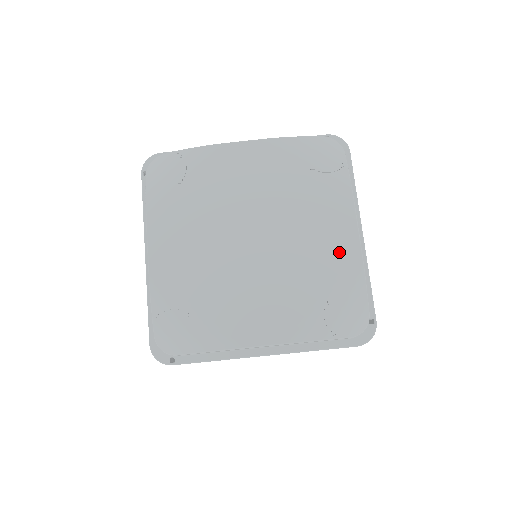
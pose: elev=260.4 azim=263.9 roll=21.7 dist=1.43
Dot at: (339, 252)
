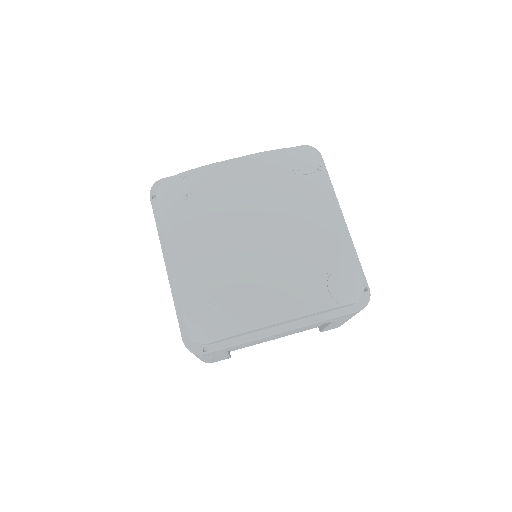
Dot at: (330, 235)
